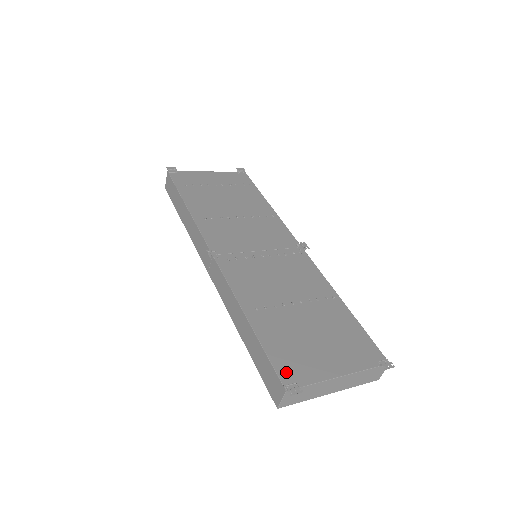
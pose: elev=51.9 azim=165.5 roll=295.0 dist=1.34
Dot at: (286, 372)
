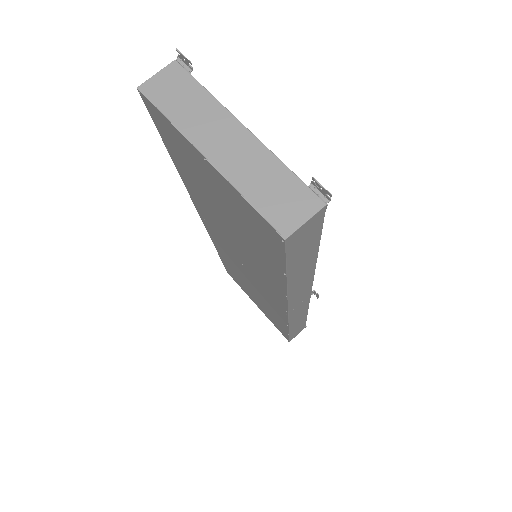
Dot at: occluded
